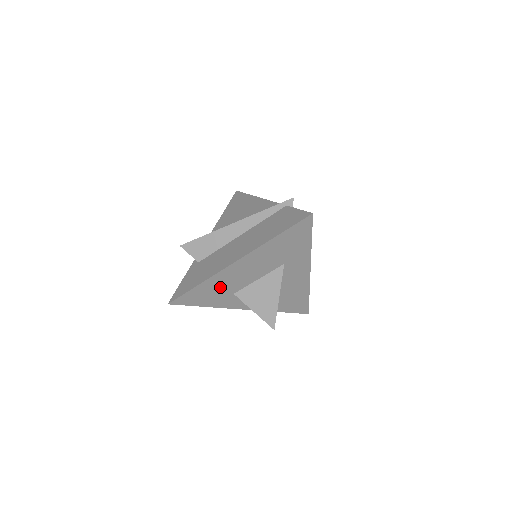
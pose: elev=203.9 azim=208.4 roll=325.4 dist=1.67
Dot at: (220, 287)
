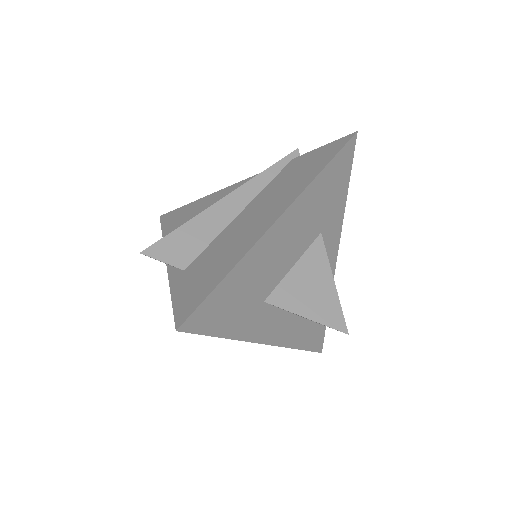
Dot at: (252, 282)
